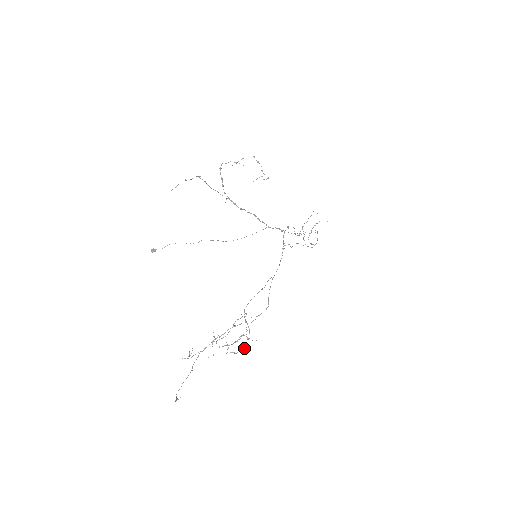
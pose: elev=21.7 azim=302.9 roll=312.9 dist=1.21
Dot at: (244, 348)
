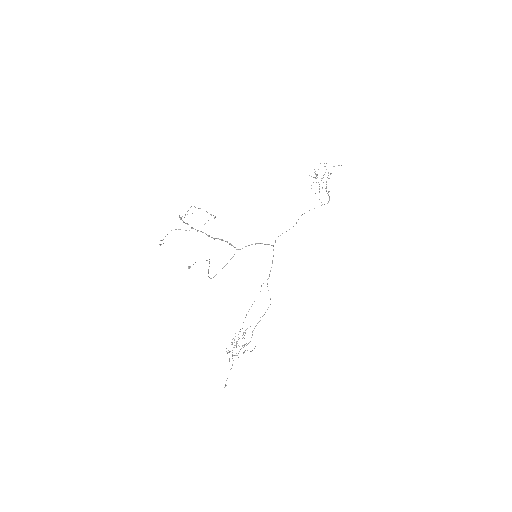
Dot at: (254, 348)
